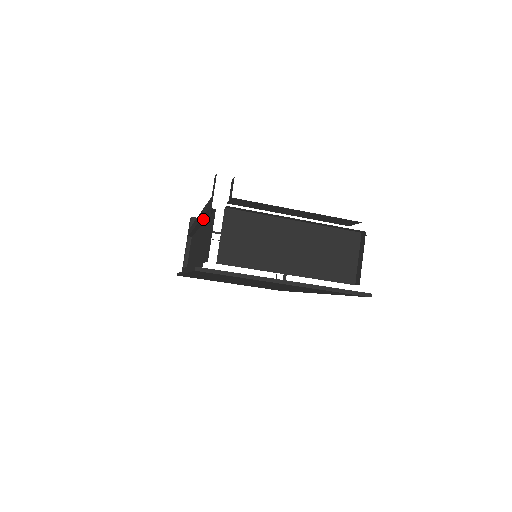
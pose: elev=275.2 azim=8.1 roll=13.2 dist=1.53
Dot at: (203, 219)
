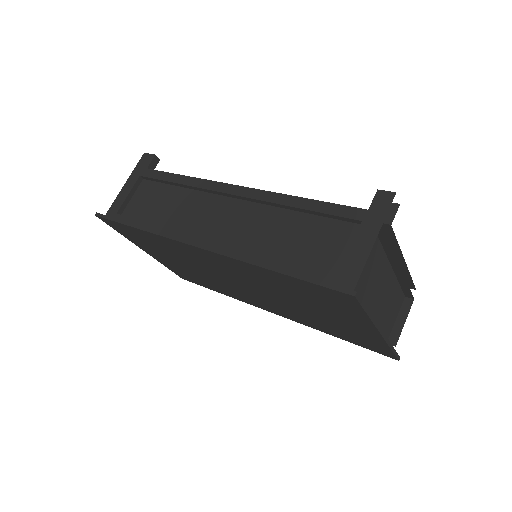
Dot at: (281, 205)
